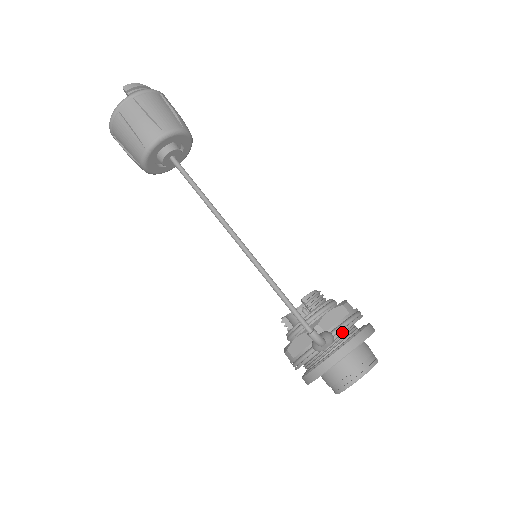
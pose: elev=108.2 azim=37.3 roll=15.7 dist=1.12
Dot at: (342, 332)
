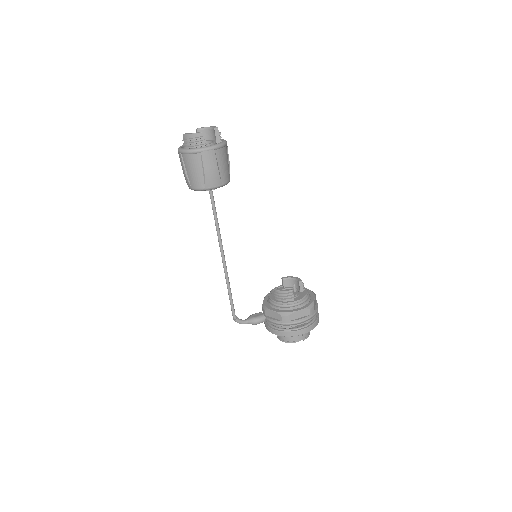
Dot at: (271, 323)
